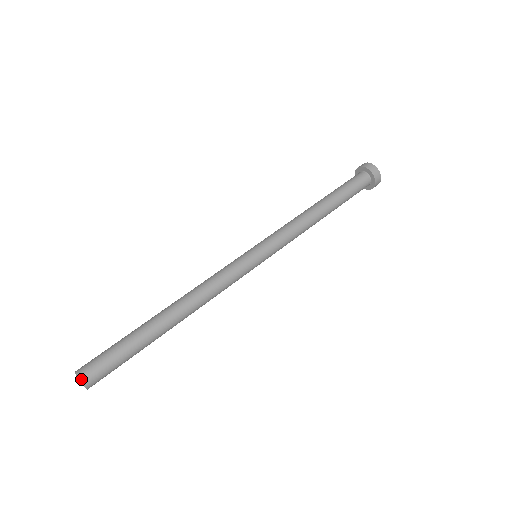
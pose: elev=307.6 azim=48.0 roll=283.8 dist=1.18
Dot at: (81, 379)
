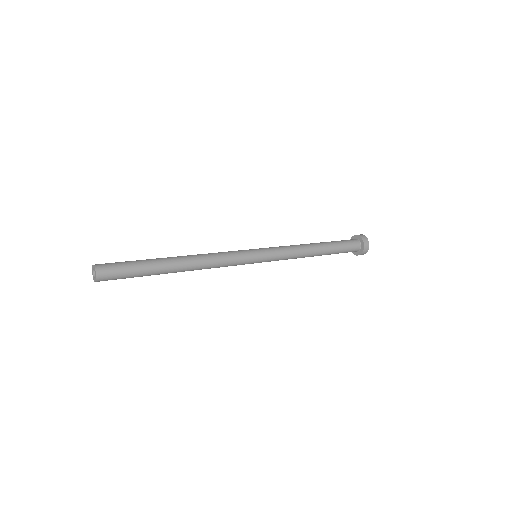
Dot at: (96, 266)
